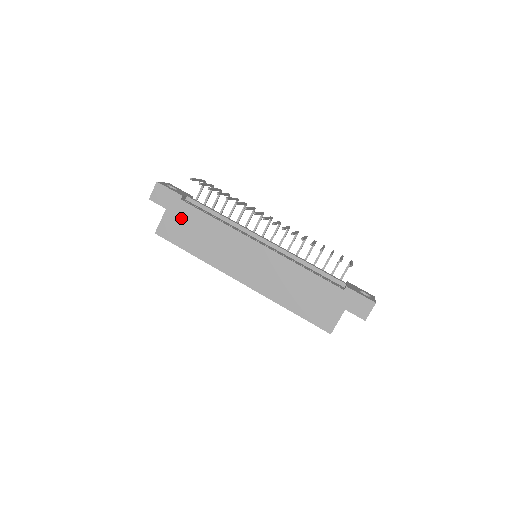
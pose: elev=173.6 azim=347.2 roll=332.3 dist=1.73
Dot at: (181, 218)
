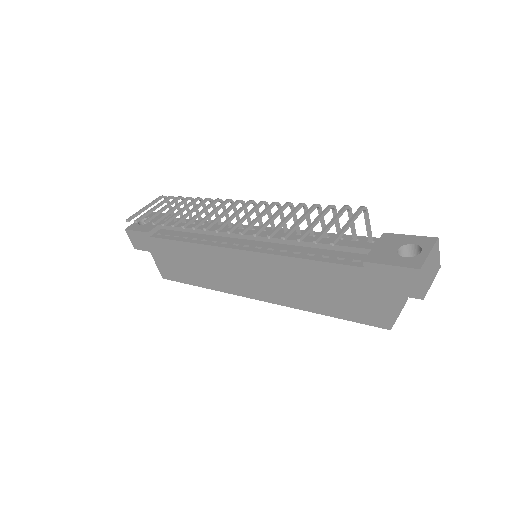
Dot at: (165, 255)
